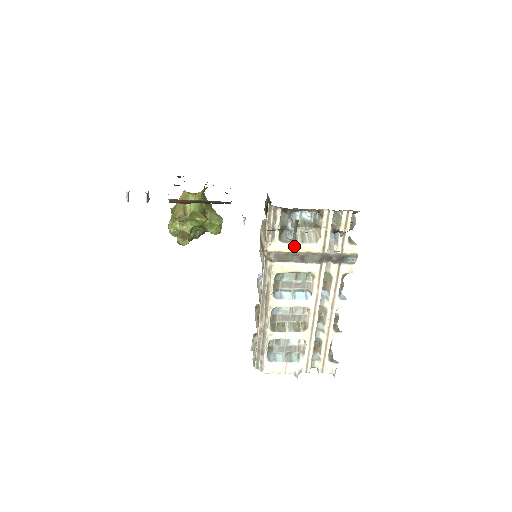
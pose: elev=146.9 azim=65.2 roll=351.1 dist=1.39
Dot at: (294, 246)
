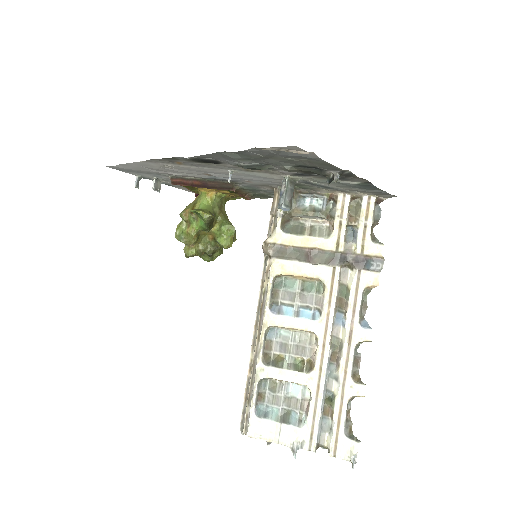
Dot at: (299, 239)
